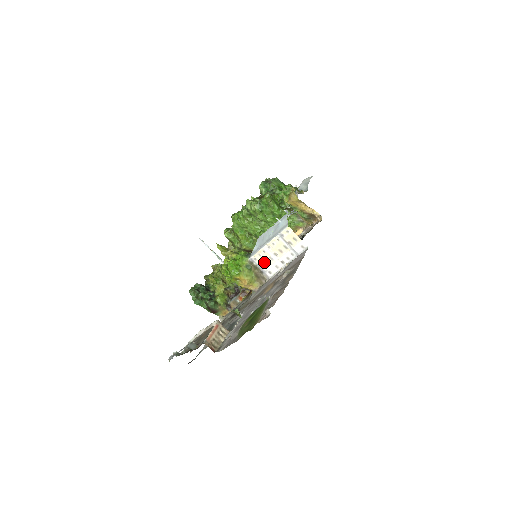
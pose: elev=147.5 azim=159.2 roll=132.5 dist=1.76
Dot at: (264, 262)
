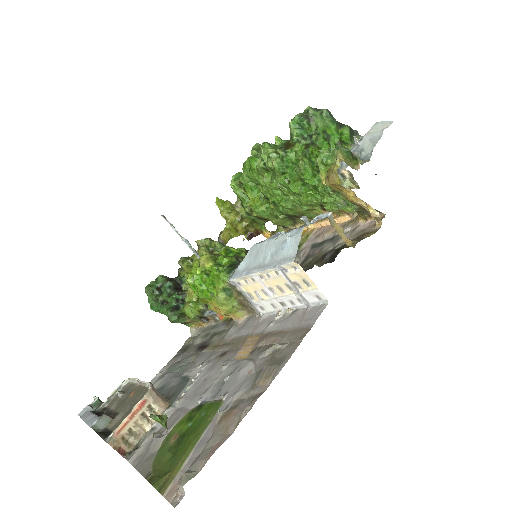
Dot at: (253, 292)
